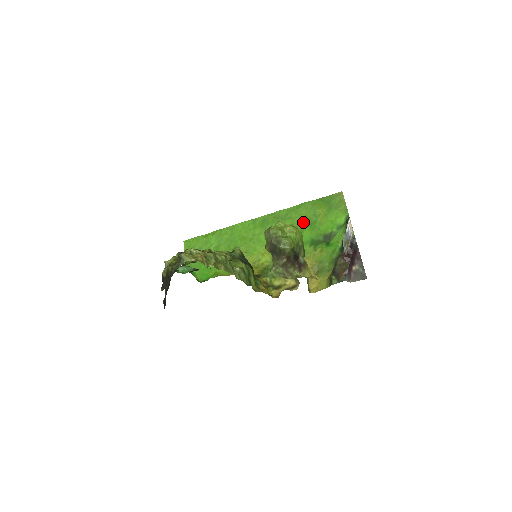
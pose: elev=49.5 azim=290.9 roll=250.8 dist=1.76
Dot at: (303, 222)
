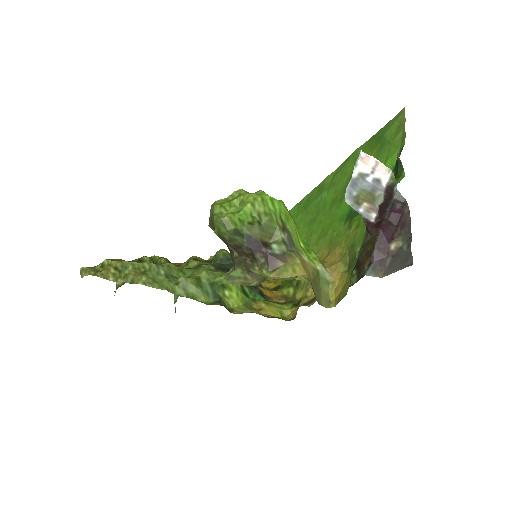
Dot at: (346, 185)
